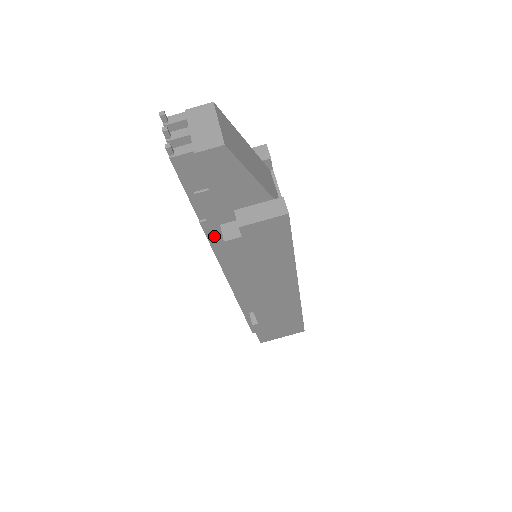
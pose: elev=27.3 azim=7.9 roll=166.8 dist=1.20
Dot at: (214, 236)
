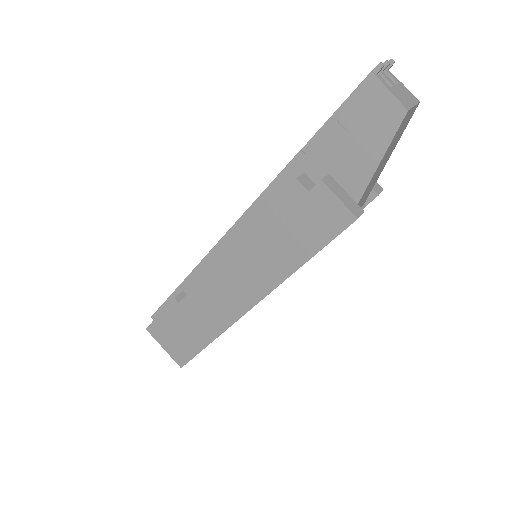
Dot at: (287, 177)
